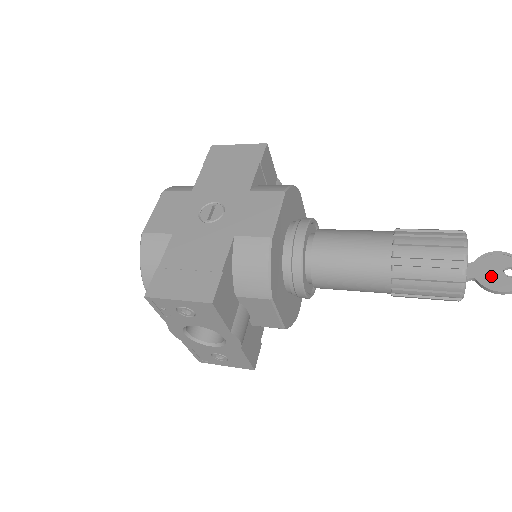
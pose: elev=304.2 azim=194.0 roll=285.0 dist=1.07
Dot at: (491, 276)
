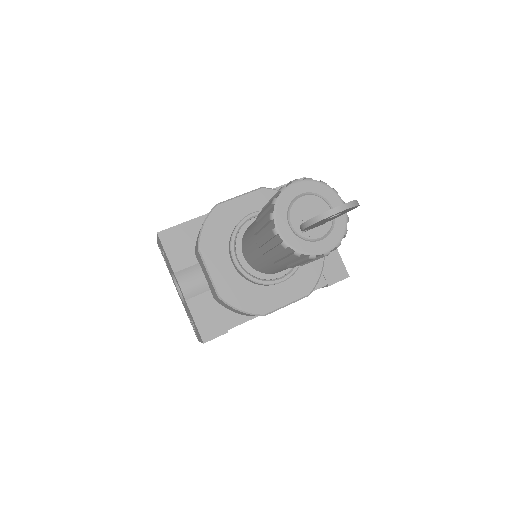
Dot at: occluded
